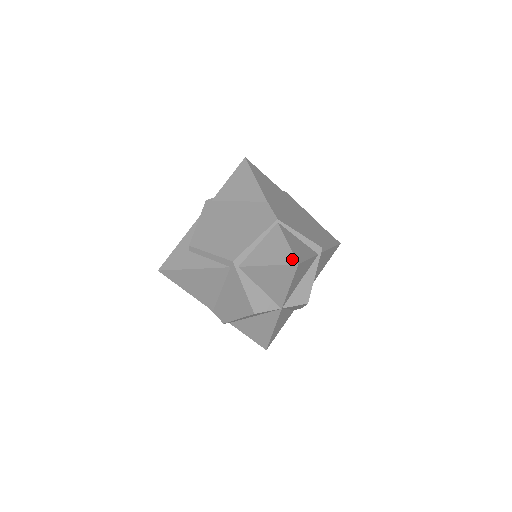
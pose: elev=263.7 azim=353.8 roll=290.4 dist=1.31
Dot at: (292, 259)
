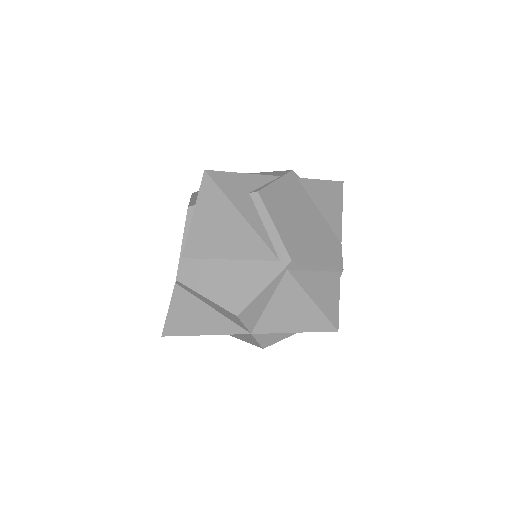
Dot at: (336, 320)
